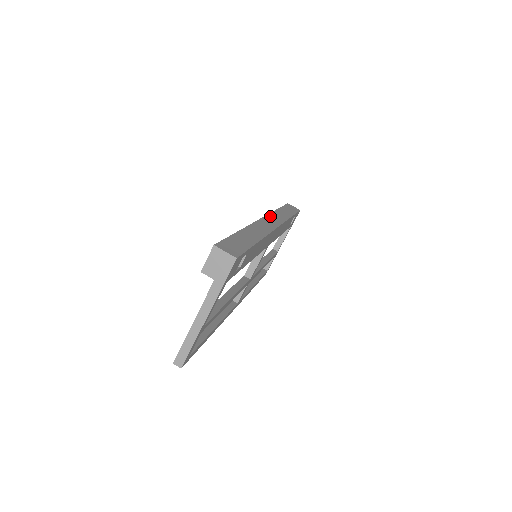
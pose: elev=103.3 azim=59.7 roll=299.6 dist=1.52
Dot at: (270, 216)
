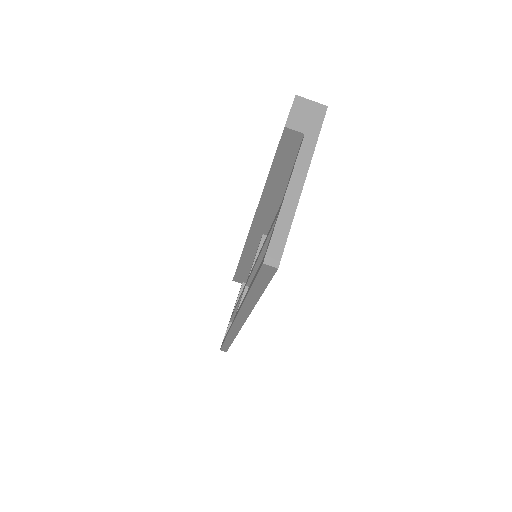
Dot at: occluded
